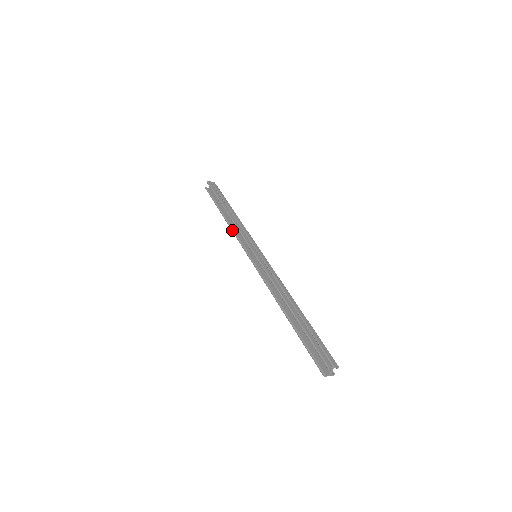
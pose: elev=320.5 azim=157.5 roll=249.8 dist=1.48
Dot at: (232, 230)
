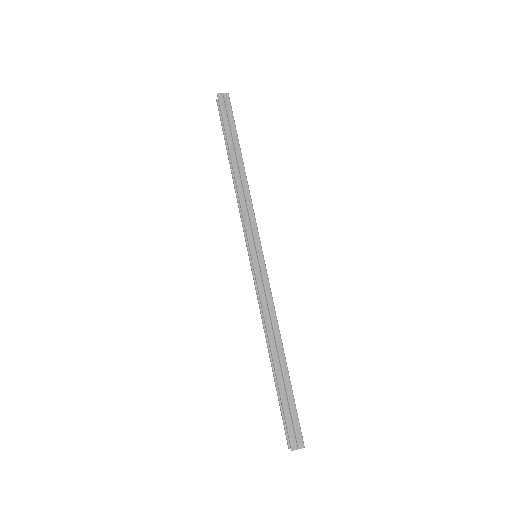
Dot at: occluded
